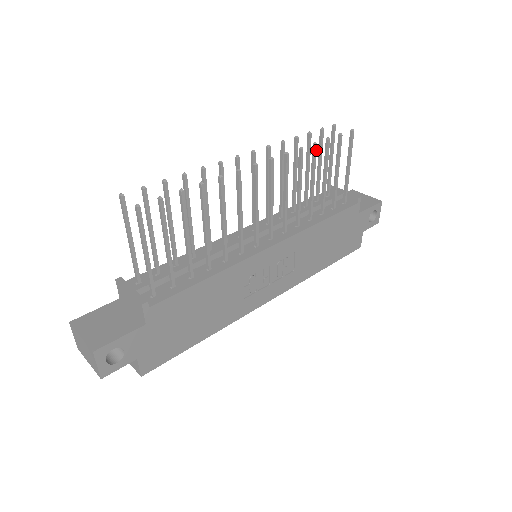
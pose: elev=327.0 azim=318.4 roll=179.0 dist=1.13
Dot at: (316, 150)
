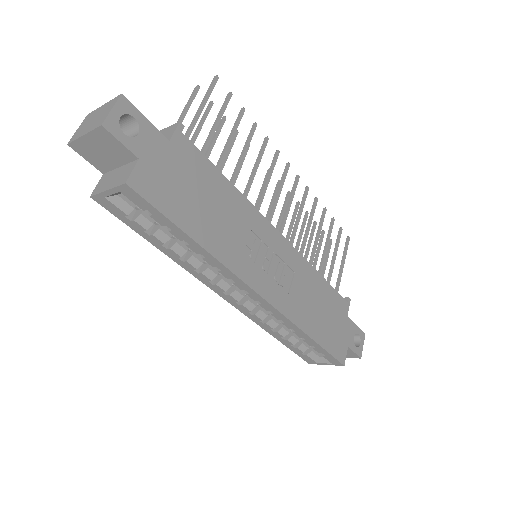
Dot at: occluded
